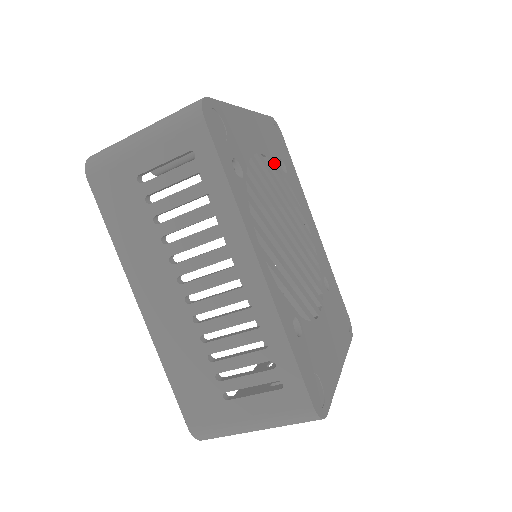
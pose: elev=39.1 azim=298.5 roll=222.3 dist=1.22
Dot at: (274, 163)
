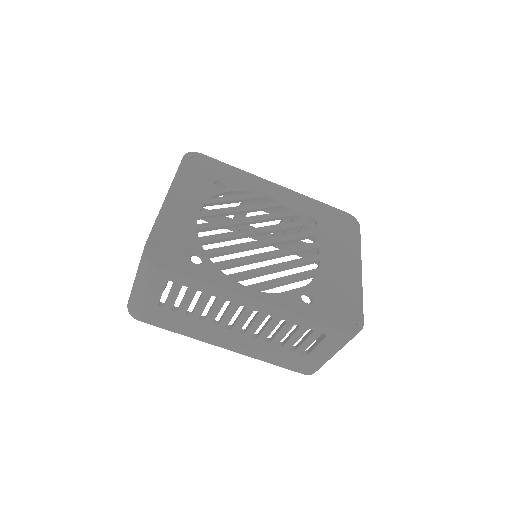
Dot at: (213, 197)
